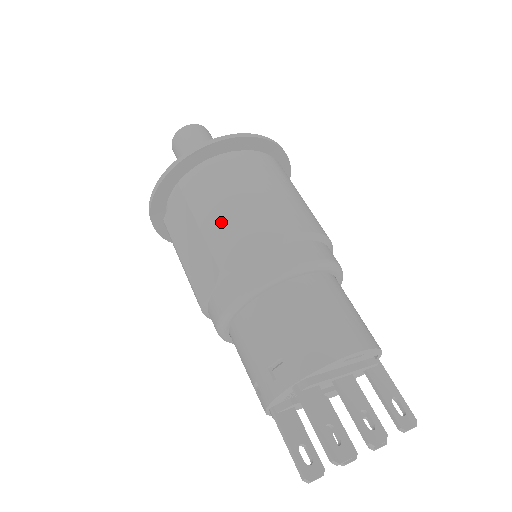
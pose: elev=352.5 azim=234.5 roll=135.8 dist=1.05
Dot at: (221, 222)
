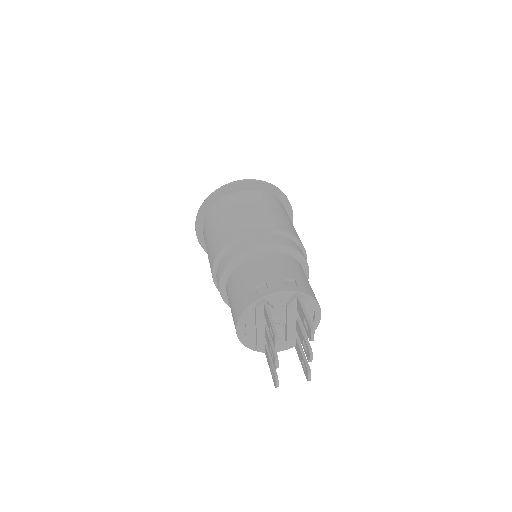
Dot at: (283, 218)
